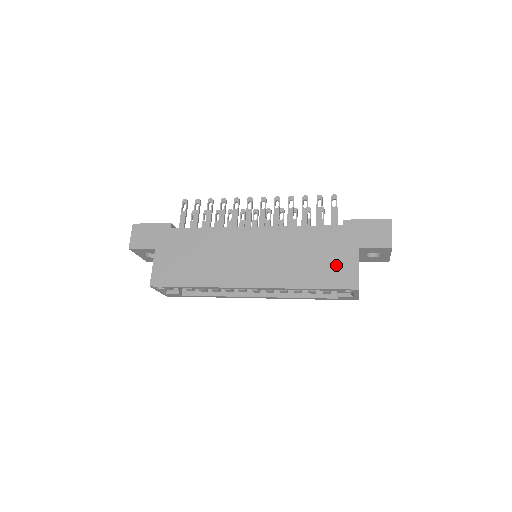
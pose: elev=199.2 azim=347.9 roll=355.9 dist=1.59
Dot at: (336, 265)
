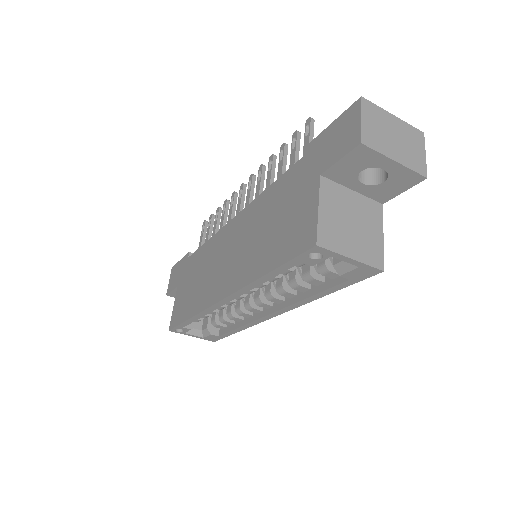
Dot at: (295, 220)
